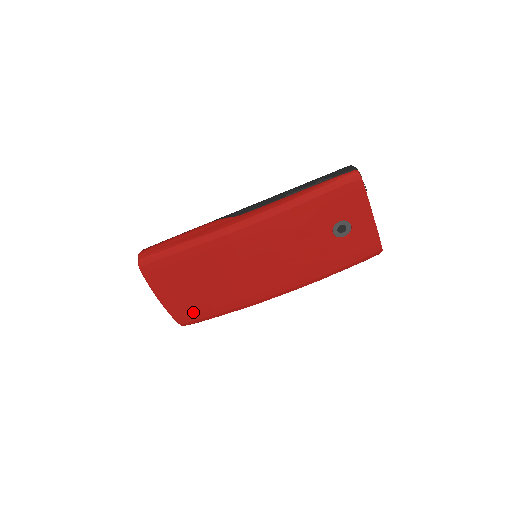
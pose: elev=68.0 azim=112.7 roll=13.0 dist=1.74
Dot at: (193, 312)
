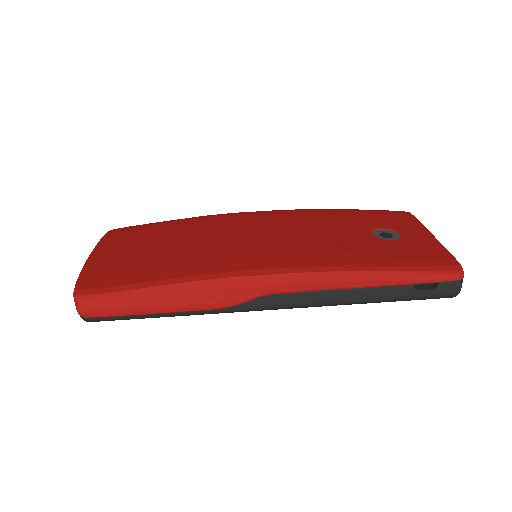
Dot at: (116, 276)
